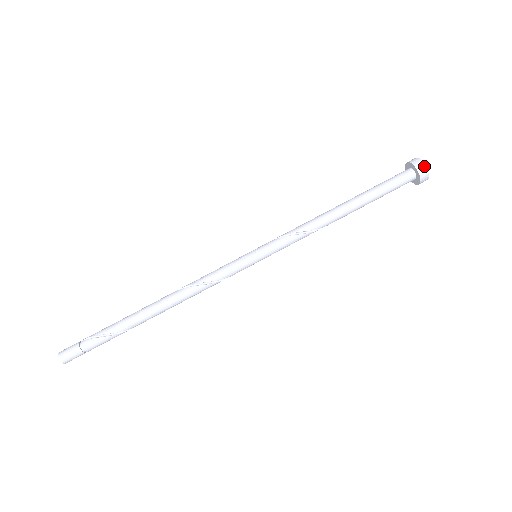
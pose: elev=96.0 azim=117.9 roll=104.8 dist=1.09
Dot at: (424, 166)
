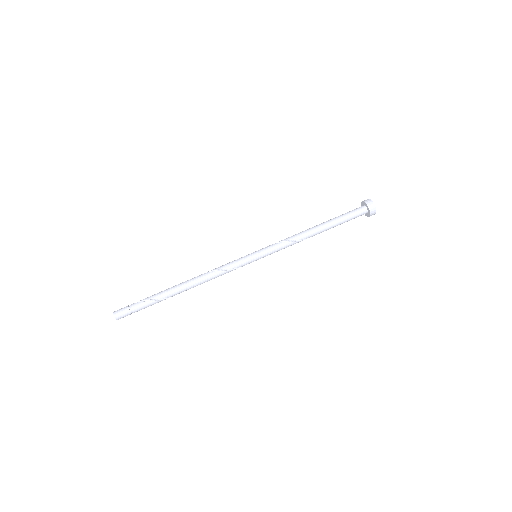
Dot at: (371, 202)
